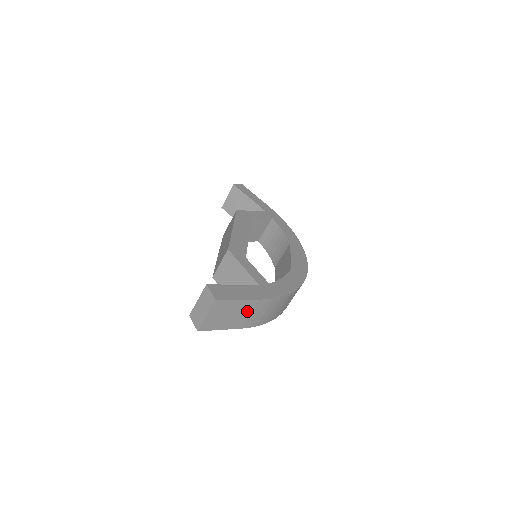
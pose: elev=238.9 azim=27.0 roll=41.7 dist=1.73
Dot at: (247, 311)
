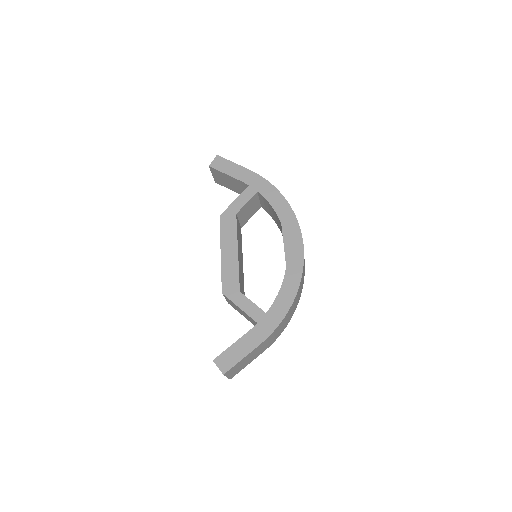
Dot at: (257, 351)
